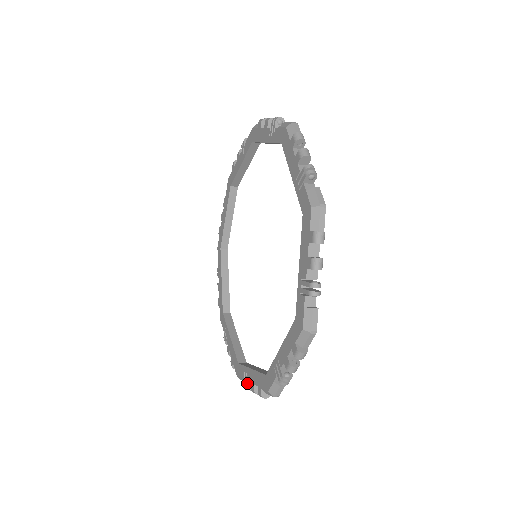
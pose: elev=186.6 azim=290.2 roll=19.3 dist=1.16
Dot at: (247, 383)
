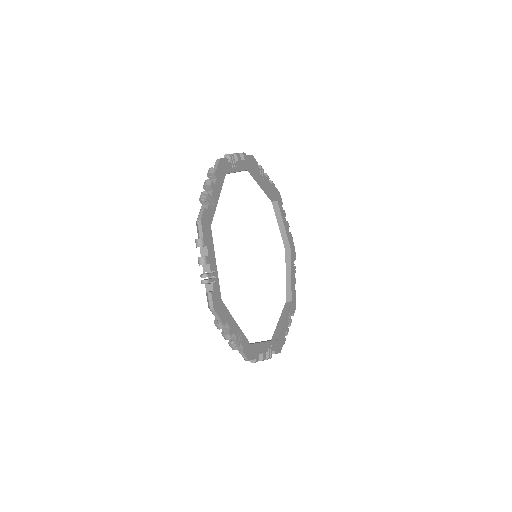
Dot at: occluded
